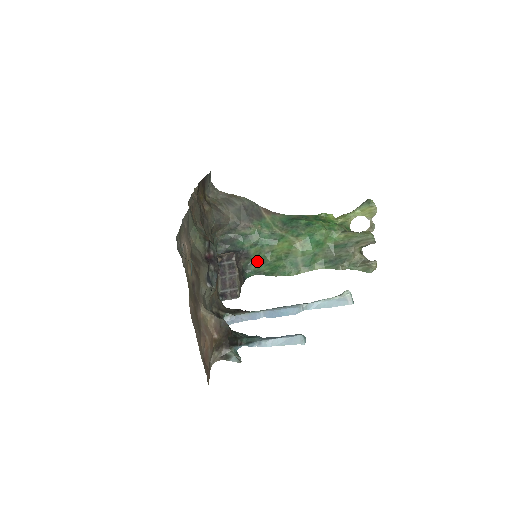
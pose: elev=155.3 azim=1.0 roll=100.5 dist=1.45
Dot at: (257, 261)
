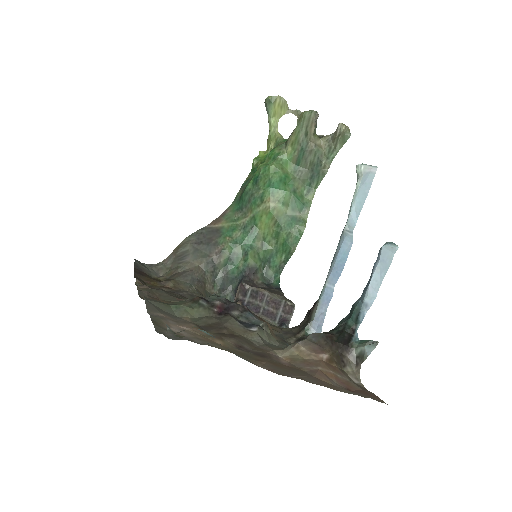
Dot at: (266, 263)
